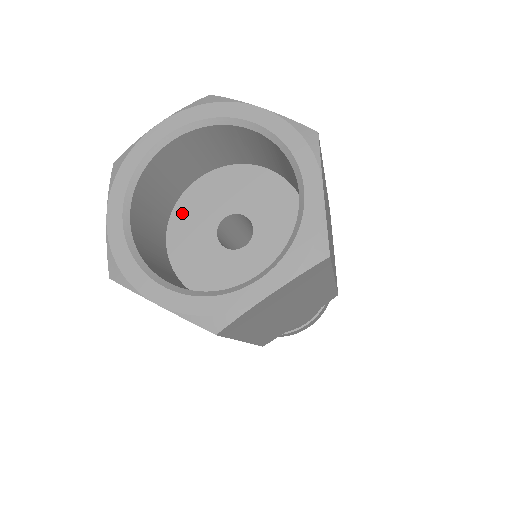
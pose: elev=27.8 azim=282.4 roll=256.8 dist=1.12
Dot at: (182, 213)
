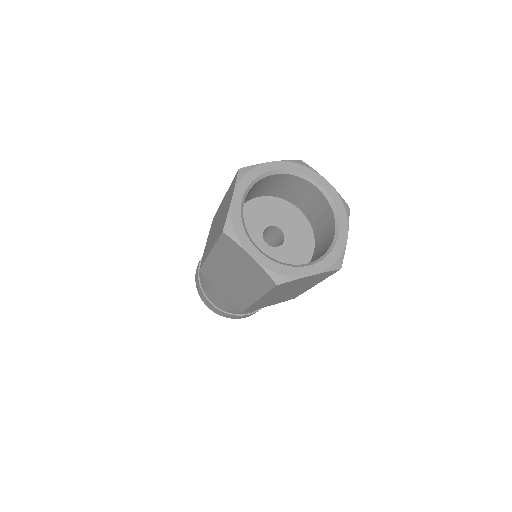
Dot at: (245, 212)
